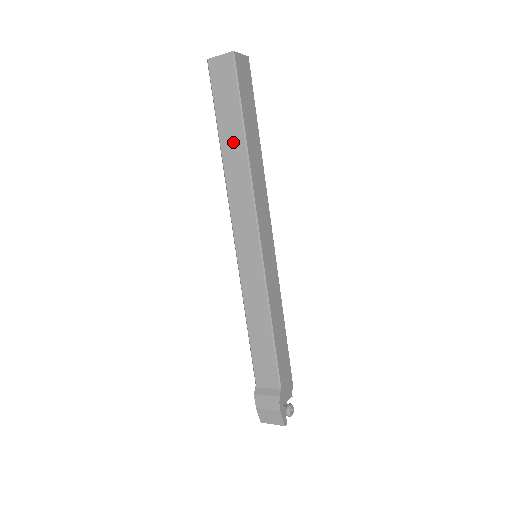
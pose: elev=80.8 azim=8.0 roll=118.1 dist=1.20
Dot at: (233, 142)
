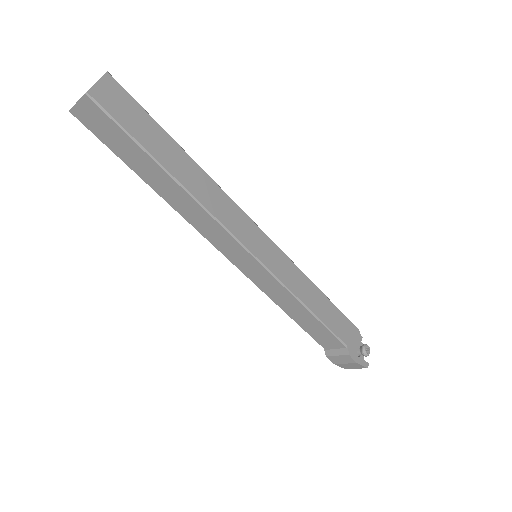
Dot at: (159, 180)
